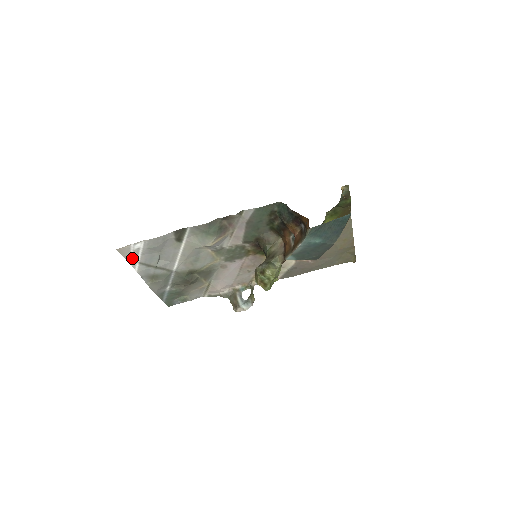
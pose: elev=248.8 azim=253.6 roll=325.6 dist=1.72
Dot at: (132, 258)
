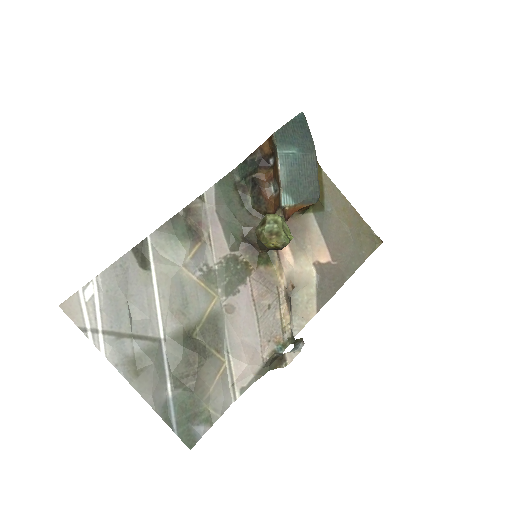
Dot at: (88, 324)
